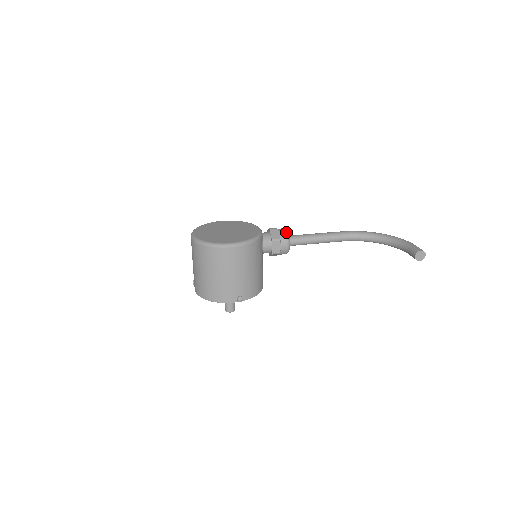
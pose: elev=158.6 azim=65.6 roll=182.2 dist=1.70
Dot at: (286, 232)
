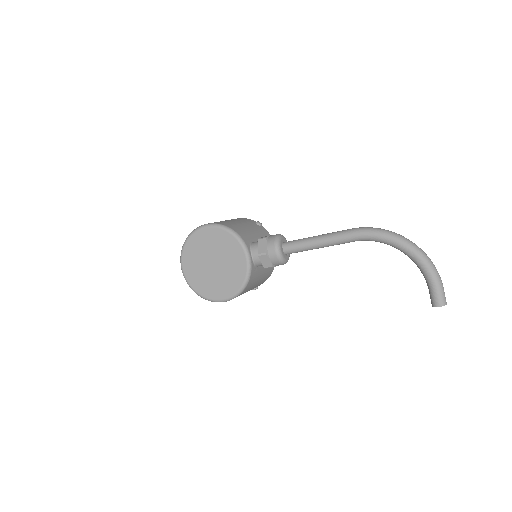
Dot at: (278, 258)
